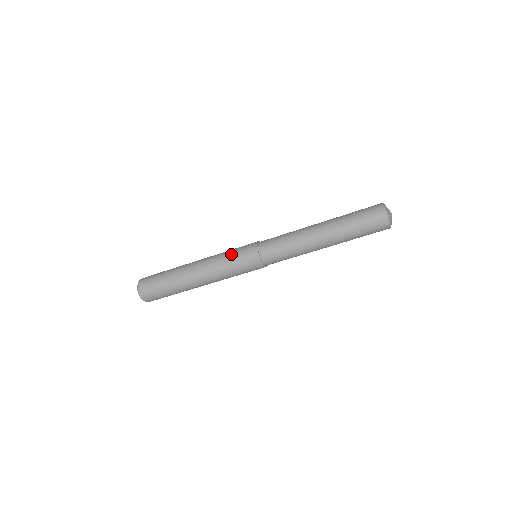
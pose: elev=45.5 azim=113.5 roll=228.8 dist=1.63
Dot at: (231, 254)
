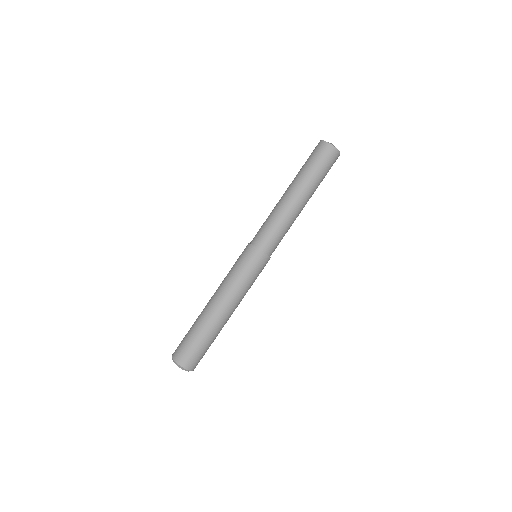
Dot at: (234, 266)
